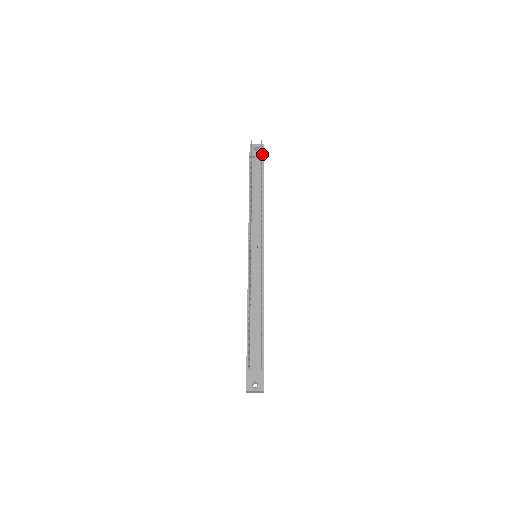
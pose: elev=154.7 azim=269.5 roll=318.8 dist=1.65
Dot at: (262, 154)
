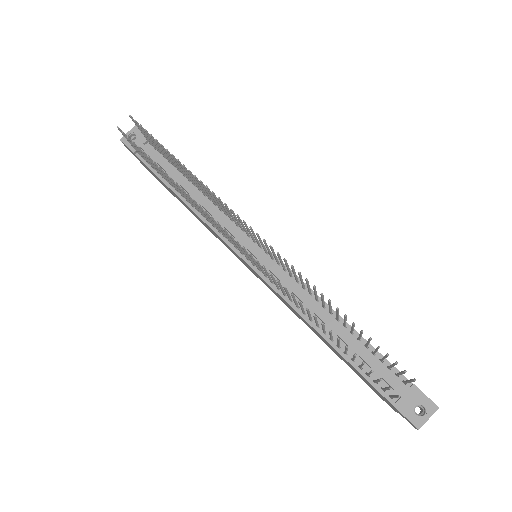
Dot at: occluded
